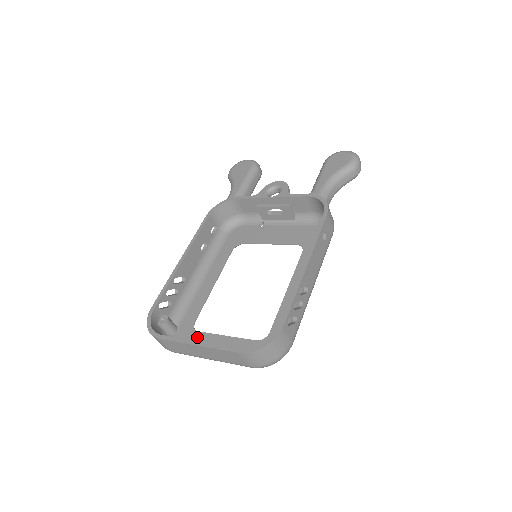
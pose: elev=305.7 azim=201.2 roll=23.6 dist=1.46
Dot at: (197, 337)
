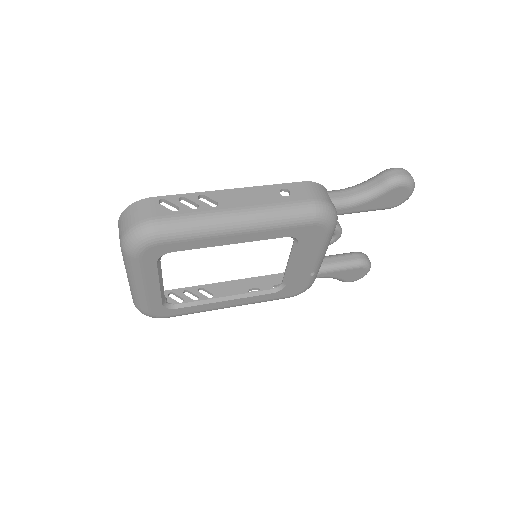
Dot at: occluded
